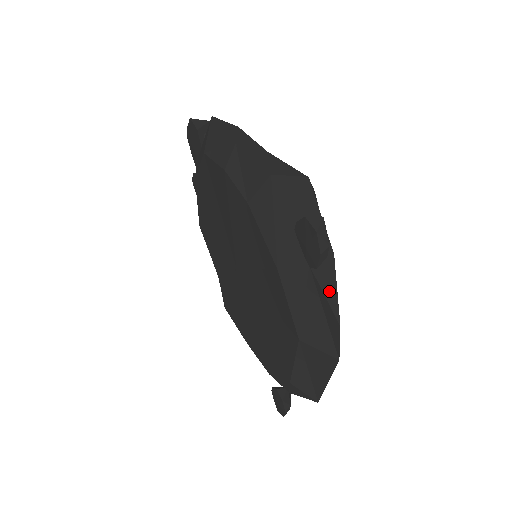
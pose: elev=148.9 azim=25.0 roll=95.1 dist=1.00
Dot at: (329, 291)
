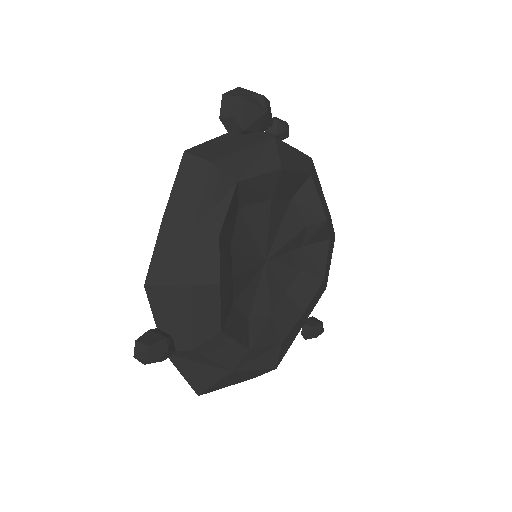
Dot at: (202, 360)
